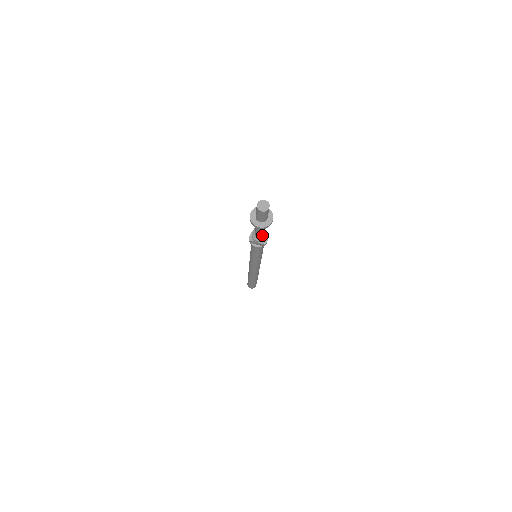
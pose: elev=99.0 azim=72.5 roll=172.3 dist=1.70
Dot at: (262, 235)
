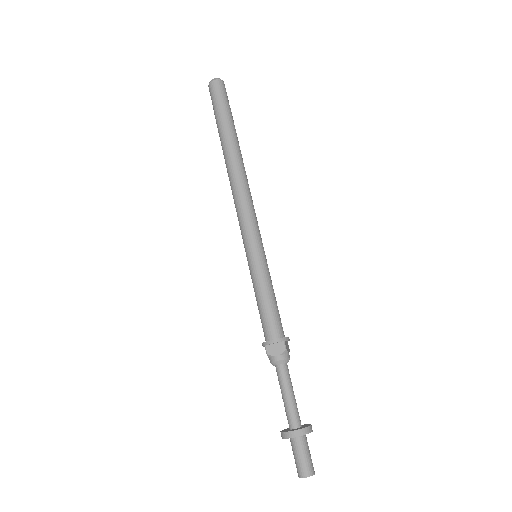
Dot at: (287, 367)
